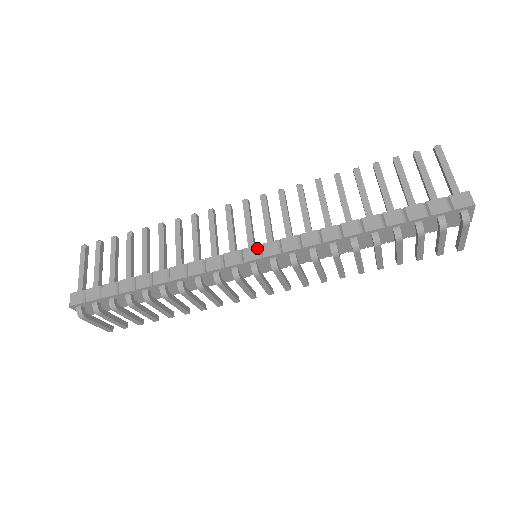
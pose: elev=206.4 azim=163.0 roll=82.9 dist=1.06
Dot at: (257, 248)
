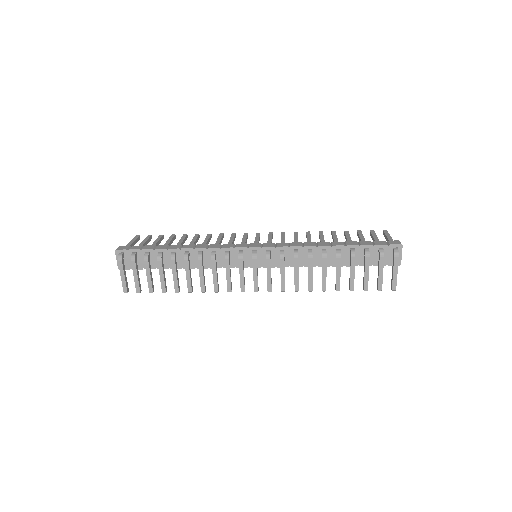
Dot at: (260, 244)
